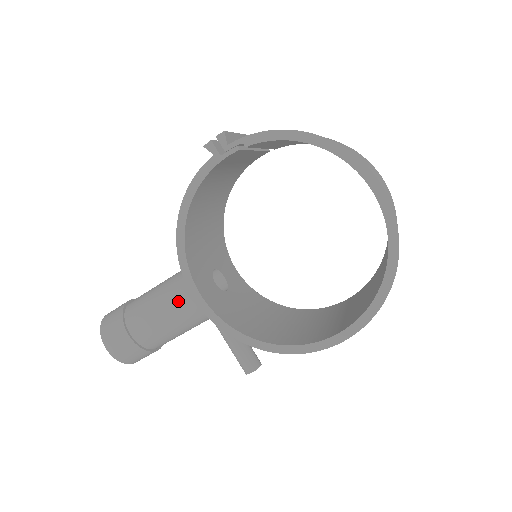
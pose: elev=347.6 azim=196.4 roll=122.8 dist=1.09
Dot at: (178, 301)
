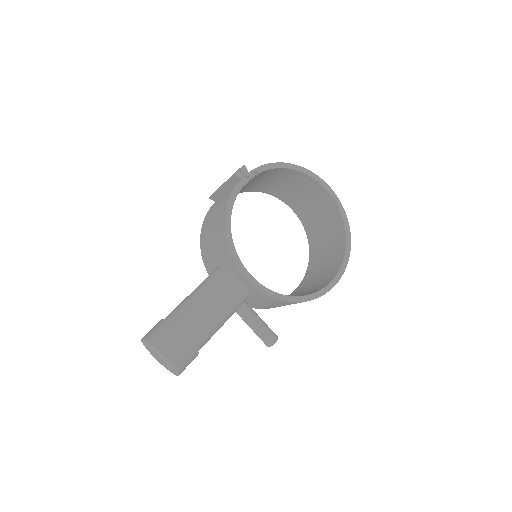
Dot at: (223, 294)
